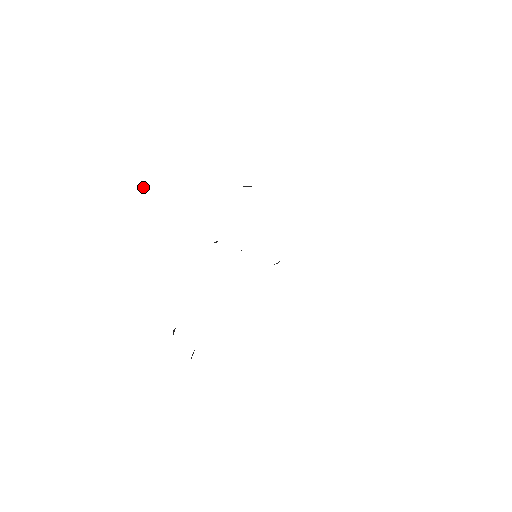
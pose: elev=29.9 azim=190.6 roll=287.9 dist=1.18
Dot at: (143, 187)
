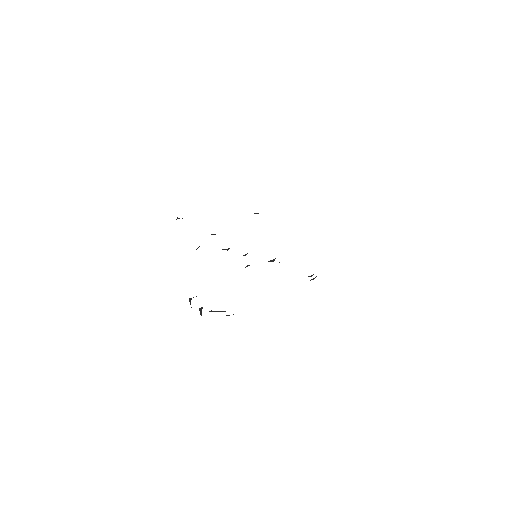
Dot at: occluded
